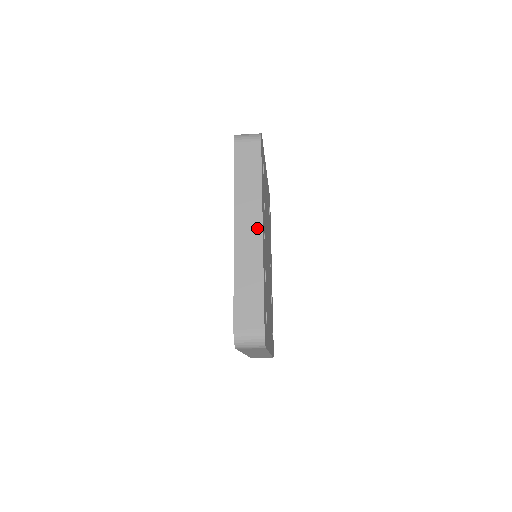
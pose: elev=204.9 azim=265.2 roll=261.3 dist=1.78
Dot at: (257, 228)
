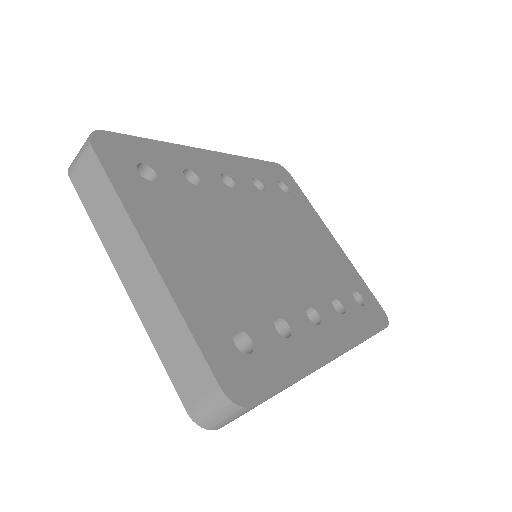
Dot at: occluded
